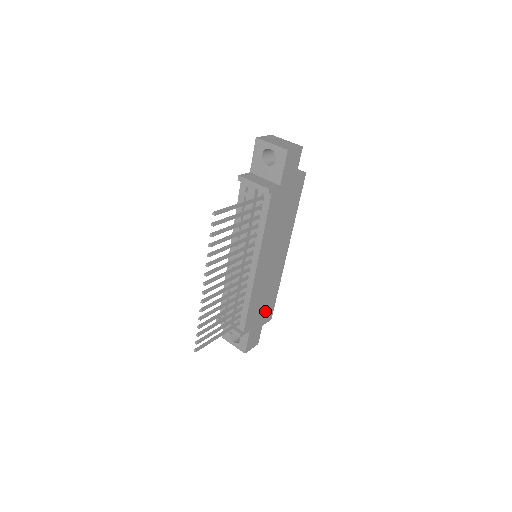
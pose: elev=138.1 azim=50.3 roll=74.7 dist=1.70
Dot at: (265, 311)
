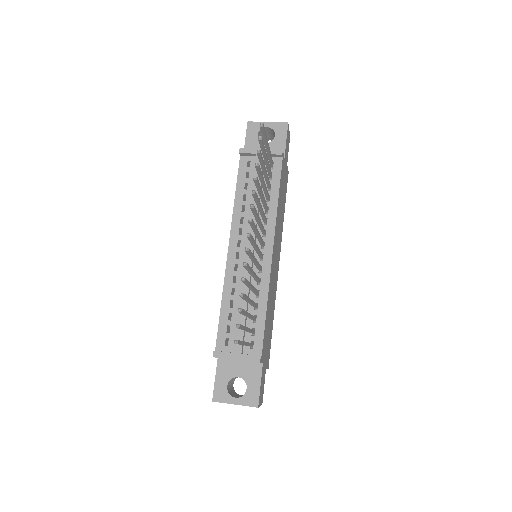
Dot at: (268, 343)
